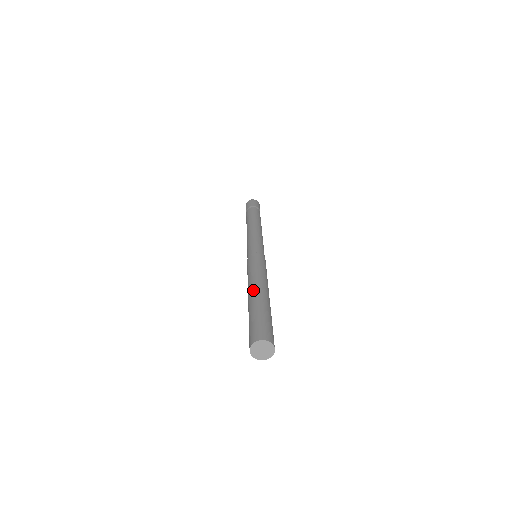
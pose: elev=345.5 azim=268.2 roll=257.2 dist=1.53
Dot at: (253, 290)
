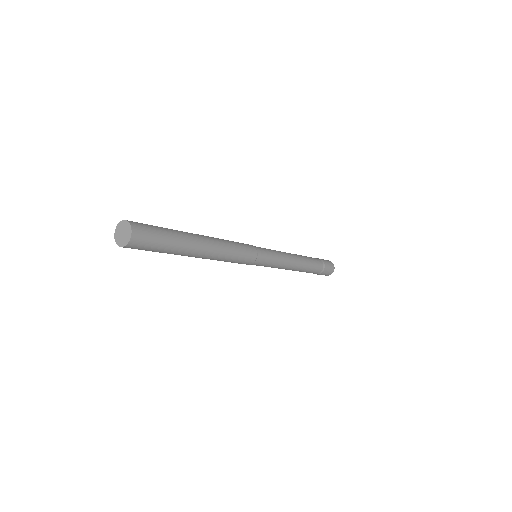
Dot at: occluded
